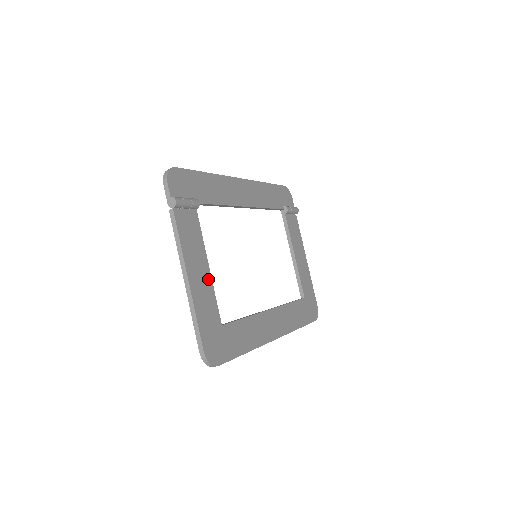
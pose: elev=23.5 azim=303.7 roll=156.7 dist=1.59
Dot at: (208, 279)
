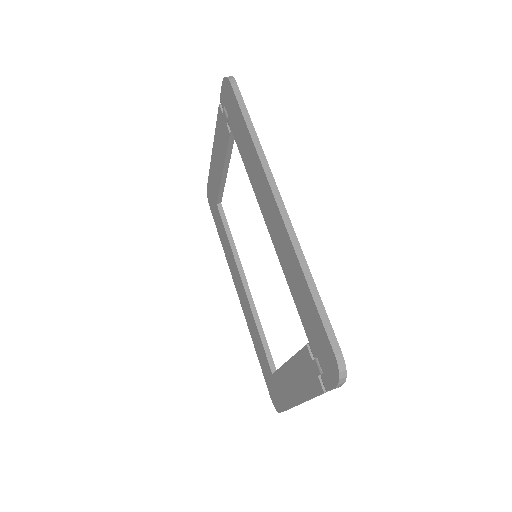
Dot at: occluded
